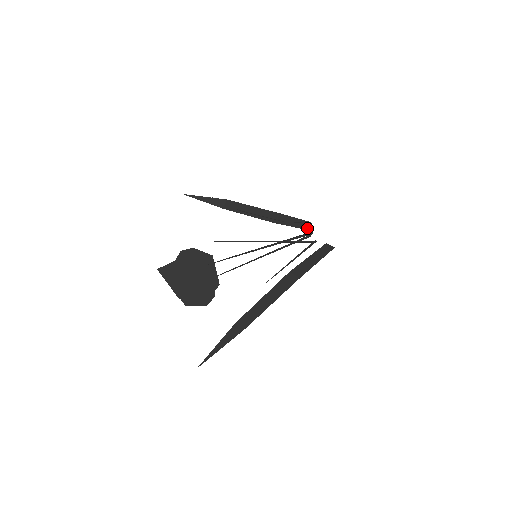
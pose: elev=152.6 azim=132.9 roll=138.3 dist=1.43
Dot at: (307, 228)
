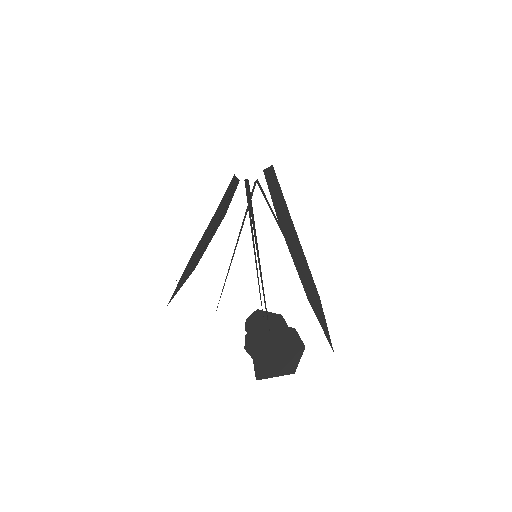
Dot at: (238, 181)
